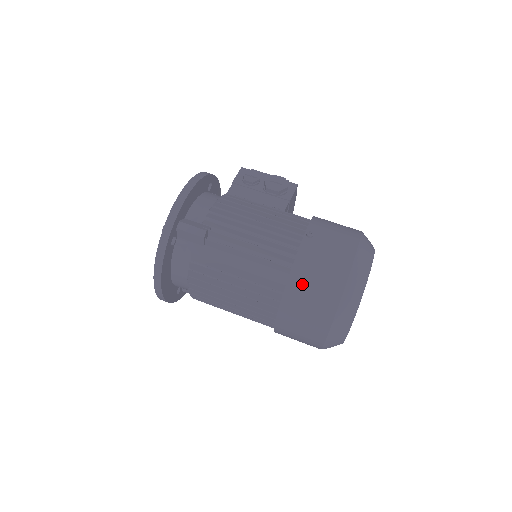
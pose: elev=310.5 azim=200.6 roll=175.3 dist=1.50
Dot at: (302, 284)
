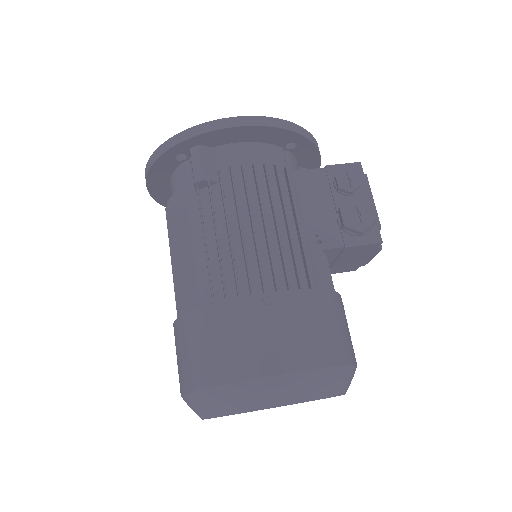
Dot at: (200, 329)
